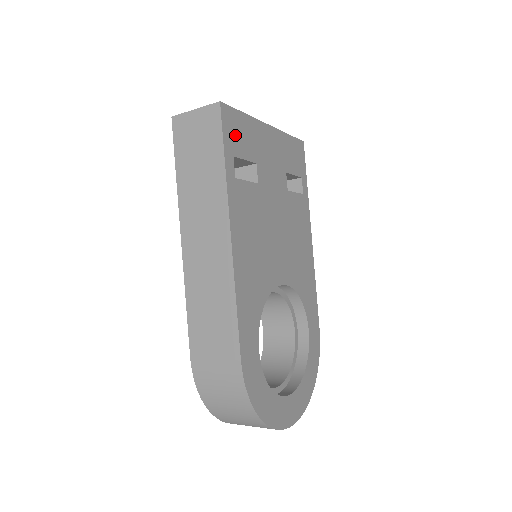
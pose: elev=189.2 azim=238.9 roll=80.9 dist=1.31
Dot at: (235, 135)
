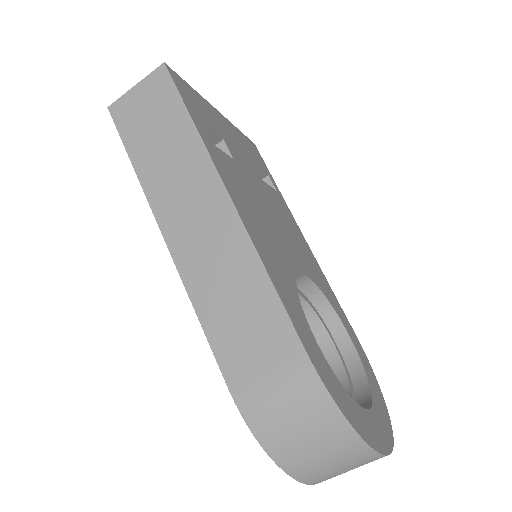
Dot at: (192, 102)
